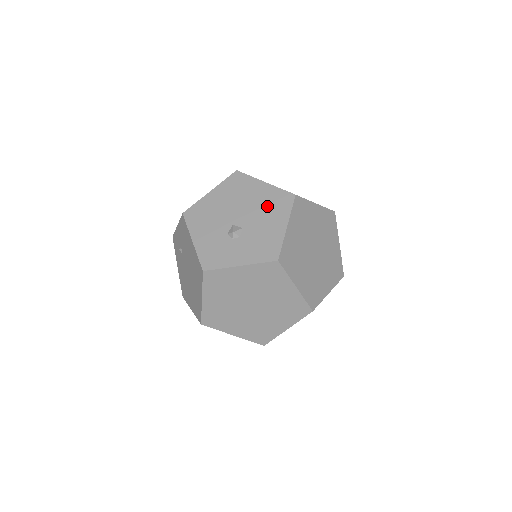
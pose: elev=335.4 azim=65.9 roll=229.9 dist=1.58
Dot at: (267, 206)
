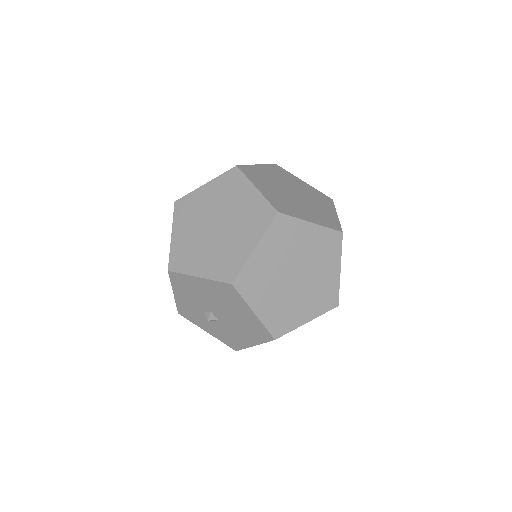
Dot at: (246, 326)
